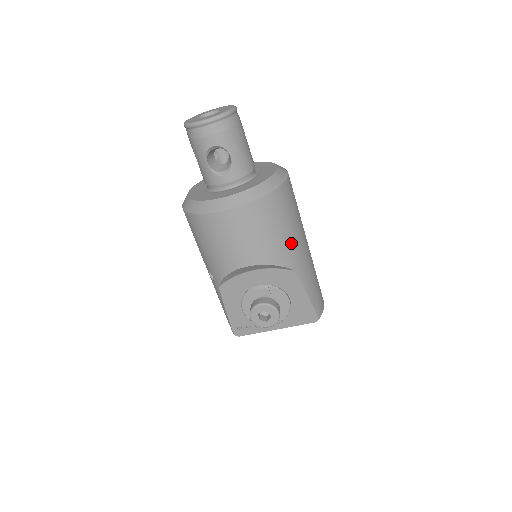
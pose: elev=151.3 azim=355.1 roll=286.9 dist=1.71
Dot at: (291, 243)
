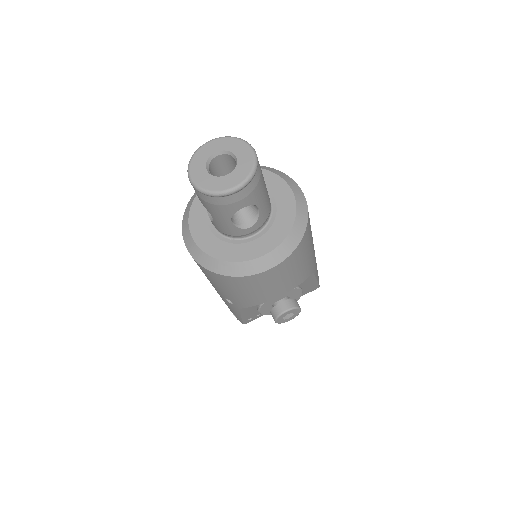
Dot at: (312, 255)
